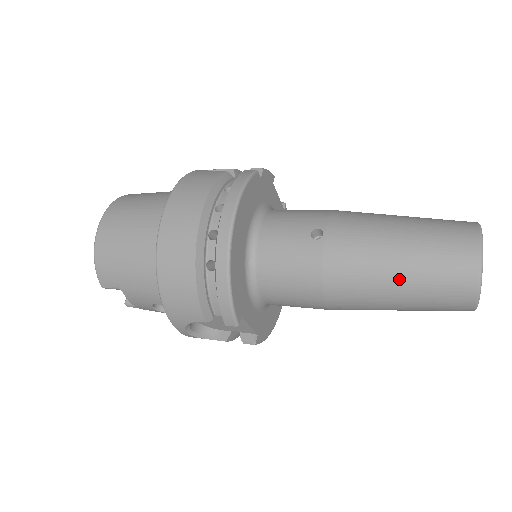
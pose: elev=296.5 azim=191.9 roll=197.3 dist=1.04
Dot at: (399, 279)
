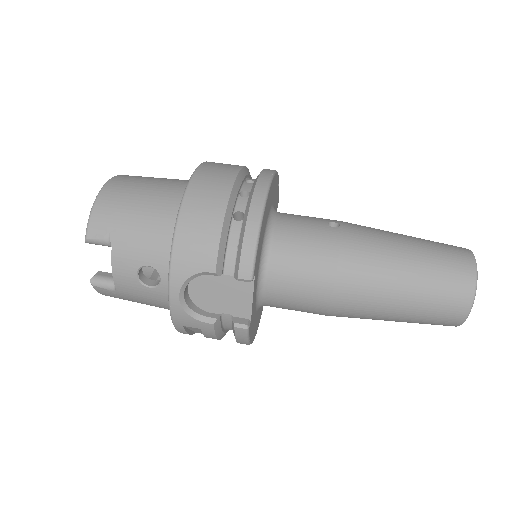
Dot at: (409, 268)
